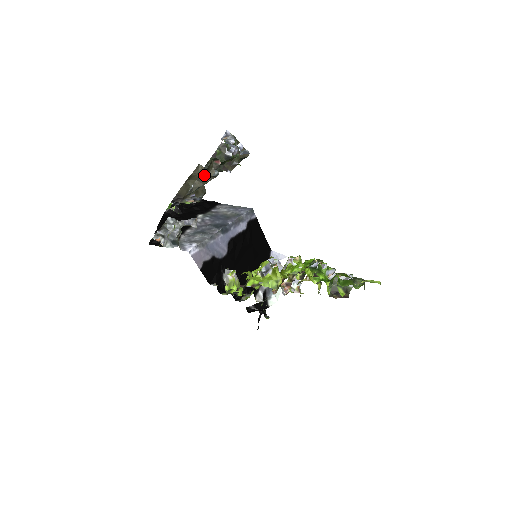
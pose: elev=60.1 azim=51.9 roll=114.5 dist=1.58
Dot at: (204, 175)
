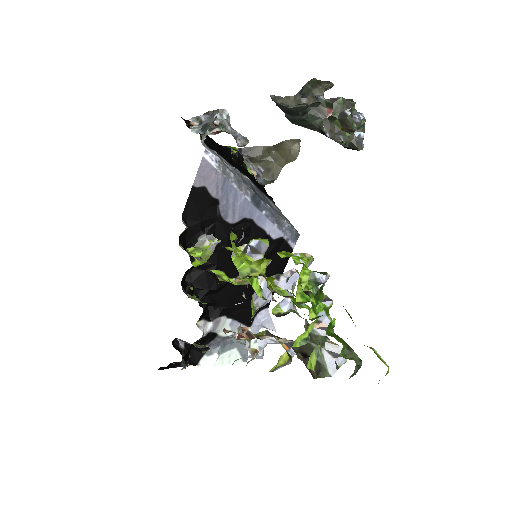
Dot at: (309, 86)
